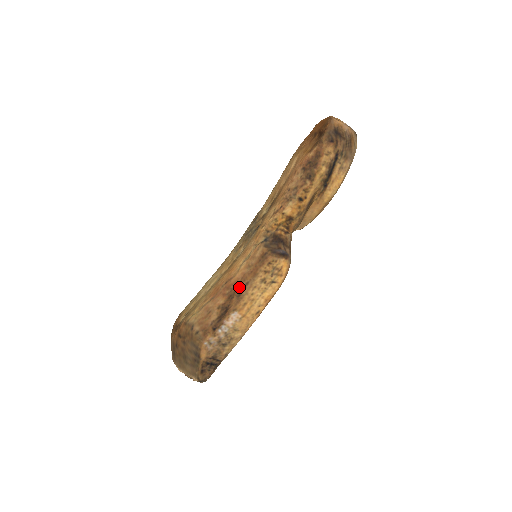
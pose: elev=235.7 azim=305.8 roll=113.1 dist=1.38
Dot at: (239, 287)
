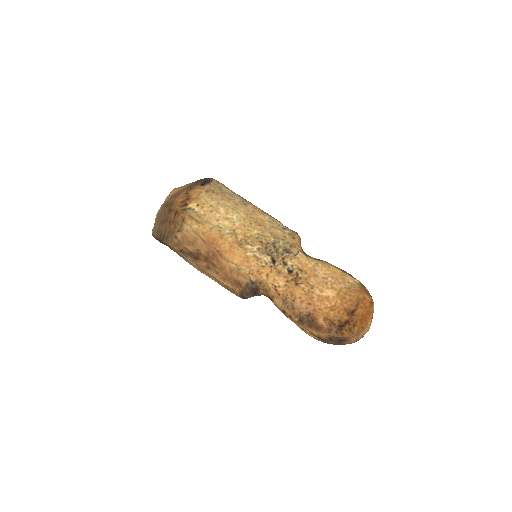
Dot at: (214, 266)
